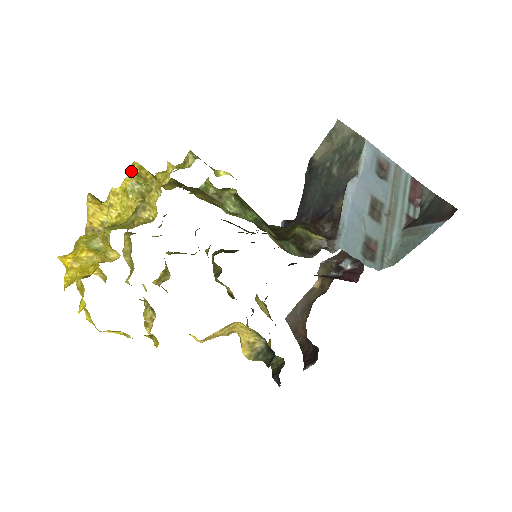
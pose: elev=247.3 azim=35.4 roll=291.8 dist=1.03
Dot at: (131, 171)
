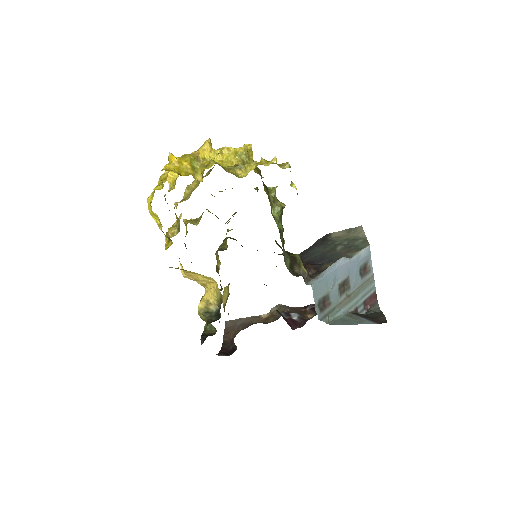
Dot at: (245, 147)
